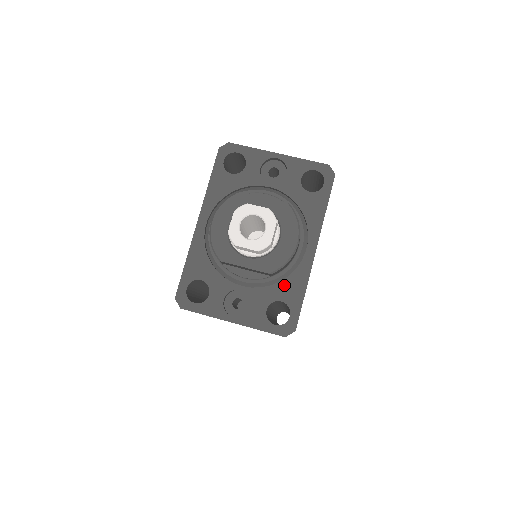
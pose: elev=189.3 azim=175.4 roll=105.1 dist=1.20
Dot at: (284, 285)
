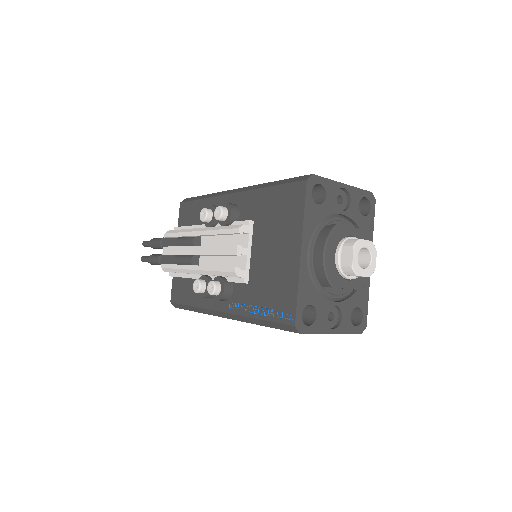
Dot at: (358, 294)
